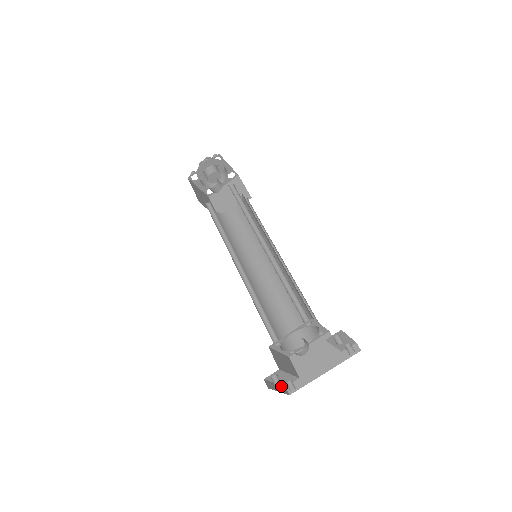
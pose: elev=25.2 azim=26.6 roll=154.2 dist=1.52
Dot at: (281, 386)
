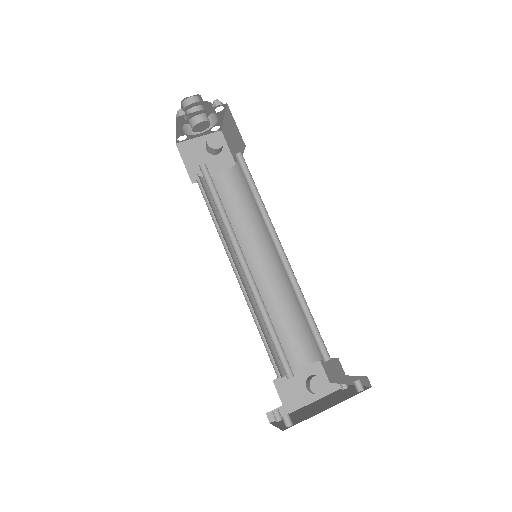
Dot at: occluded
